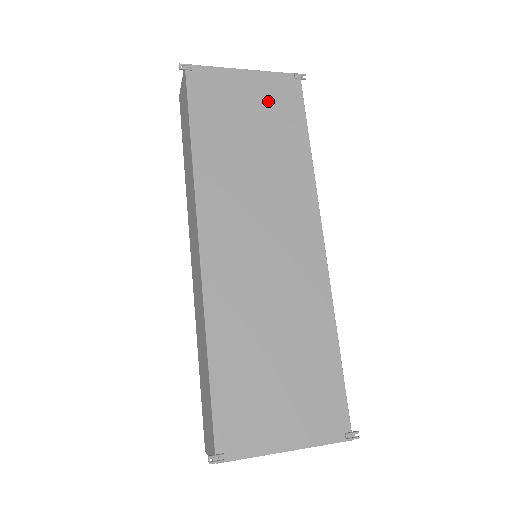
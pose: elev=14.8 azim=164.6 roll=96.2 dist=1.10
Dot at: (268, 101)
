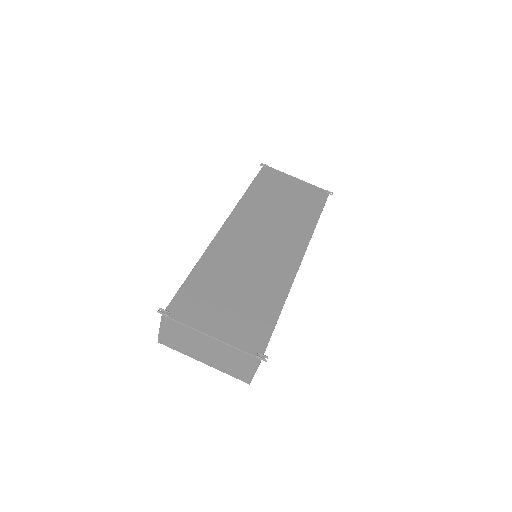
Dot at: (303, 193)
